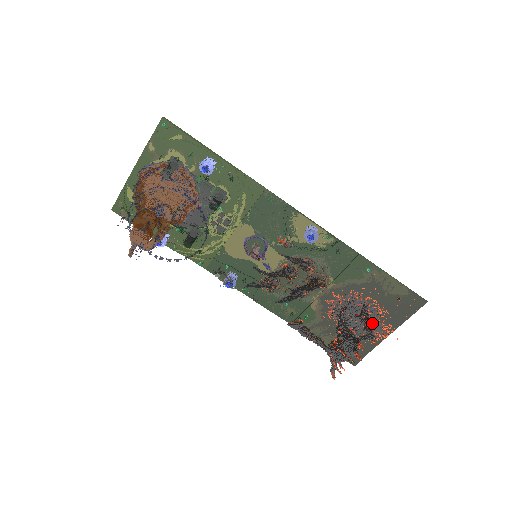
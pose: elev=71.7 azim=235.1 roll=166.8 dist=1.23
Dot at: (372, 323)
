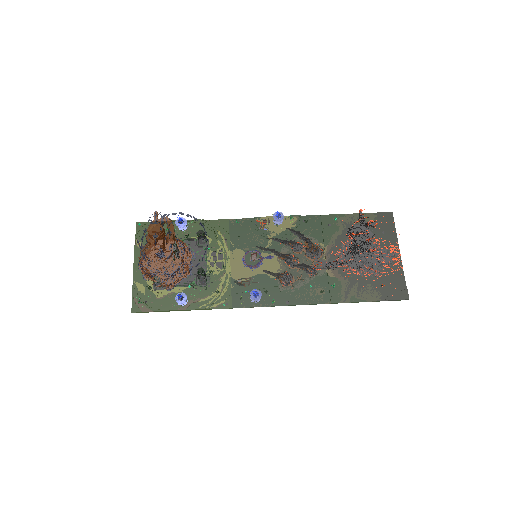
Dot at: (379, 253)
